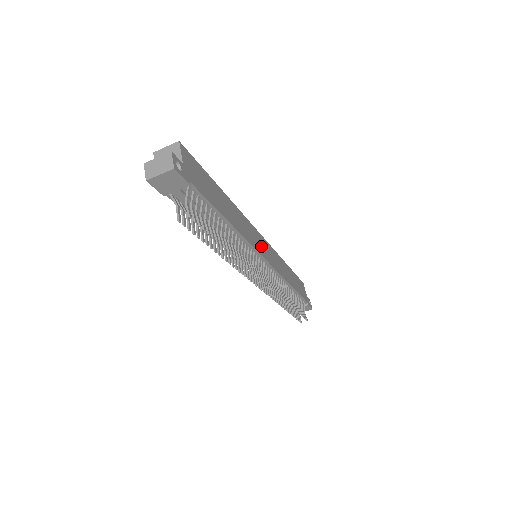
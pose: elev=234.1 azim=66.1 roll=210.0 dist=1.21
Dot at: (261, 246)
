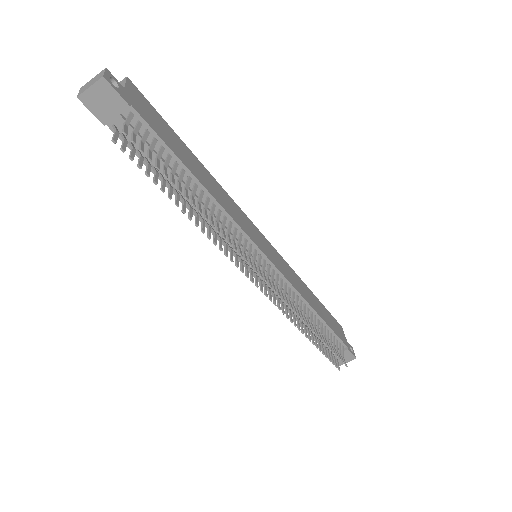
Dot at: (259, 240)
